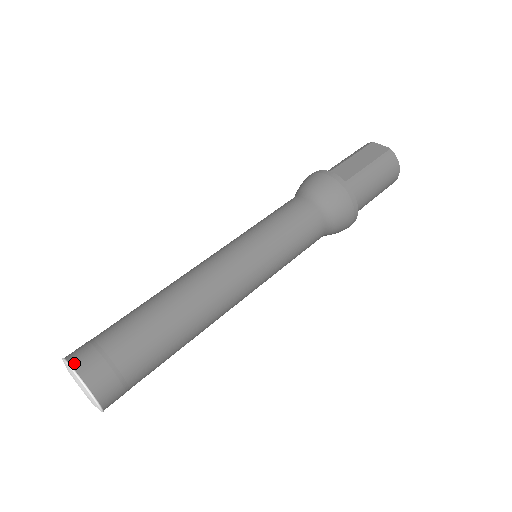
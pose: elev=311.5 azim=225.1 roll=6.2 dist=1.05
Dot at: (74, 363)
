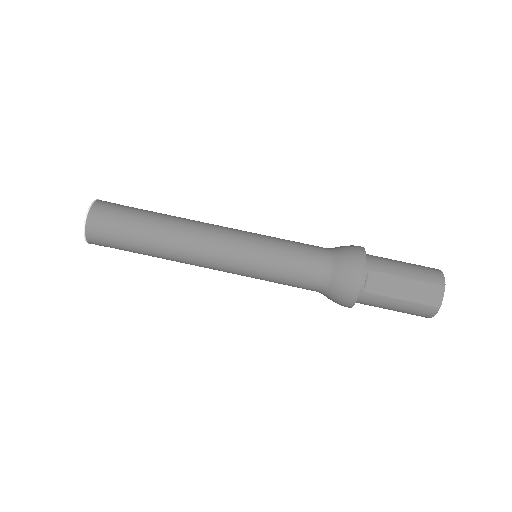
Dot at: (88, 220)
